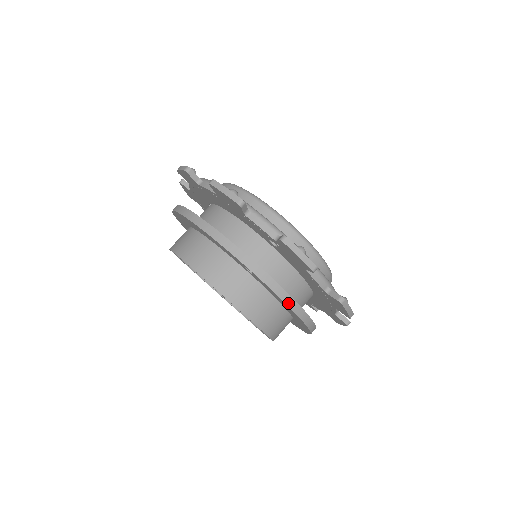
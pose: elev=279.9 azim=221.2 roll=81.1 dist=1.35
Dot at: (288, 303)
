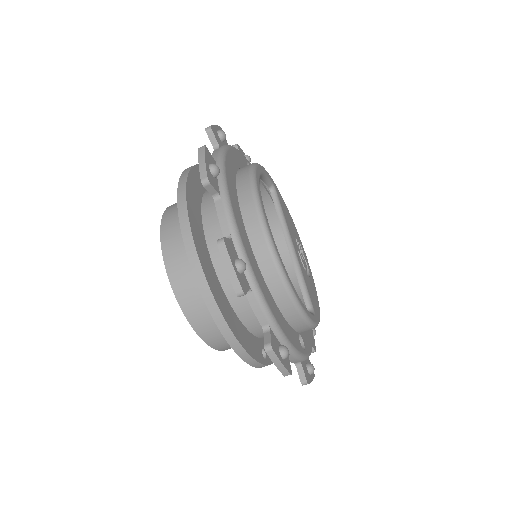
Dot at: occluded
